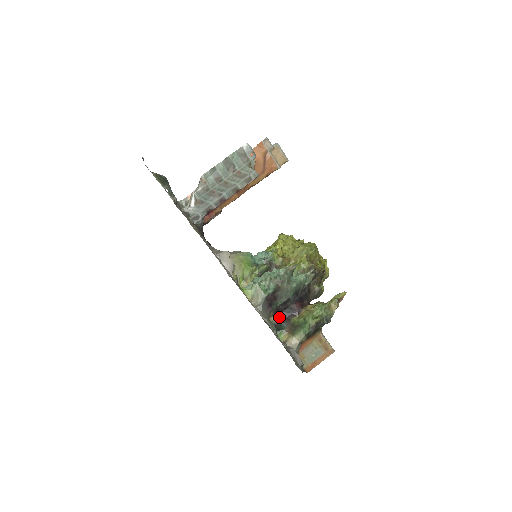
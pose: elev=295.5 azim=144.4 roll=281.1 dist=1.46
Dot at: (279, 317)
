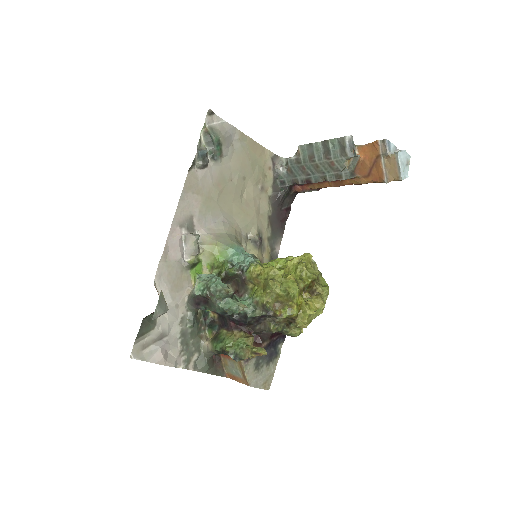
Dot at: (219, 319)
